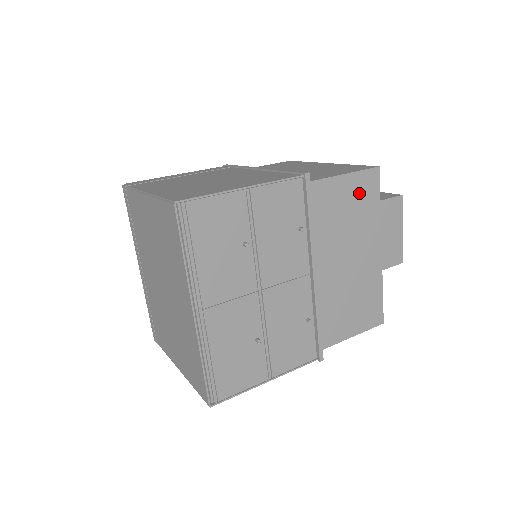
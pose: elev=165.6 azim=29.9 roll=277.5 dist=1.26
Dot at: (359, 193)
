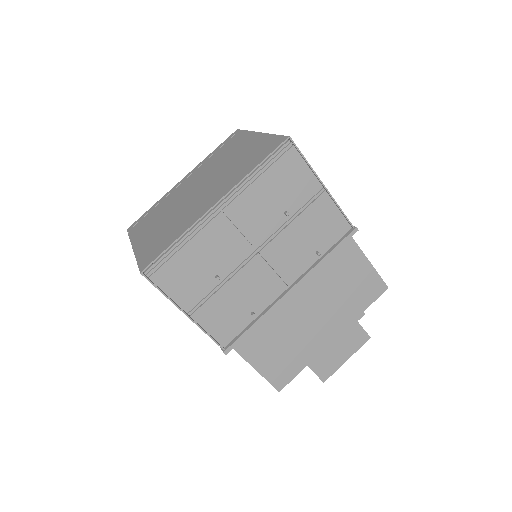
Dot at: (364, 285)
